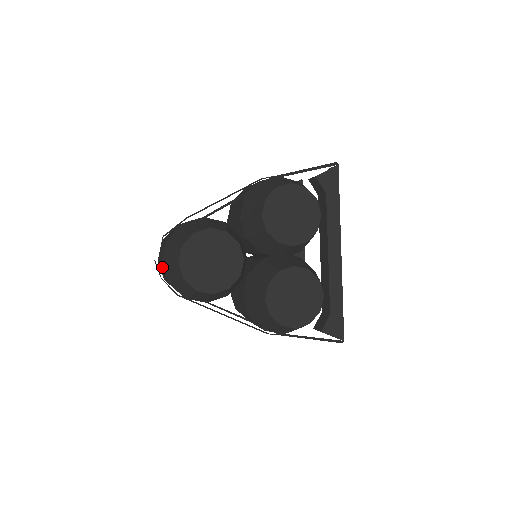
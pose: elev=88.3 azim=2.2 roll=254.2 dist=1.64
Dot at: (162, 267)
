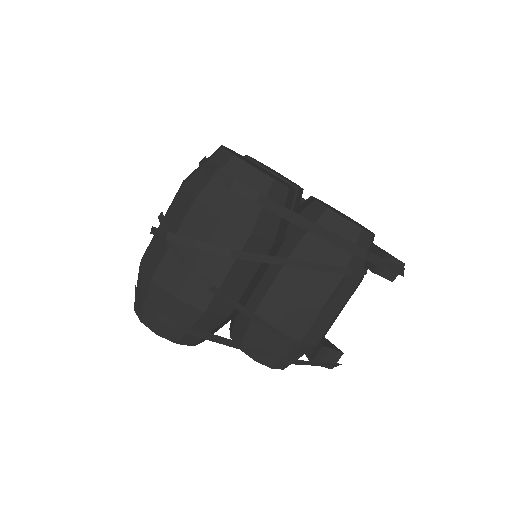
Dot at: (190, 223)
